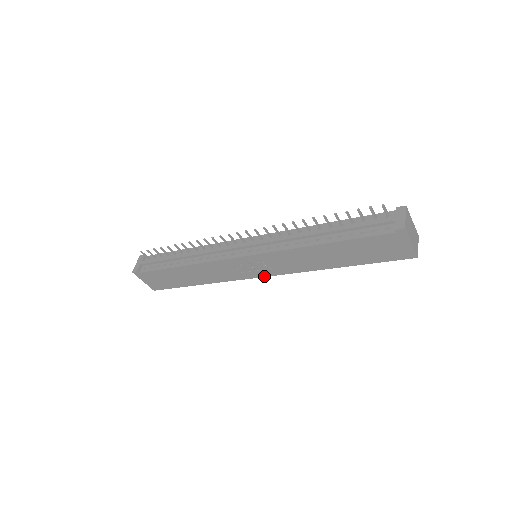
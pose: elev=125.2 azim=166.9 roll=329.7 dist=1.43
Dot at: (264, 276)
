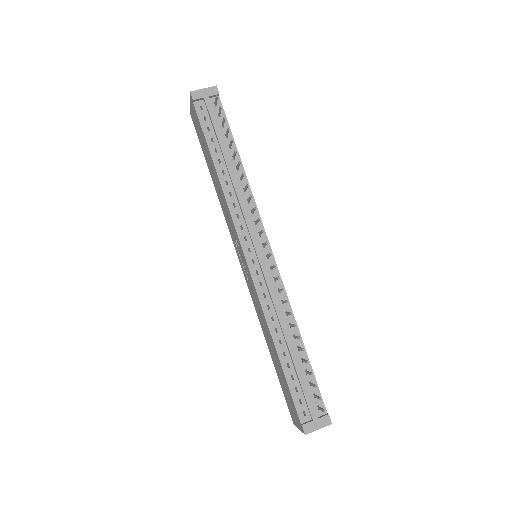
Dot at: (241, 265)
